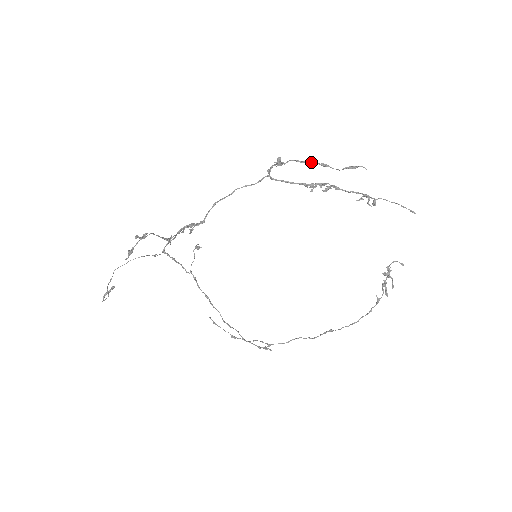
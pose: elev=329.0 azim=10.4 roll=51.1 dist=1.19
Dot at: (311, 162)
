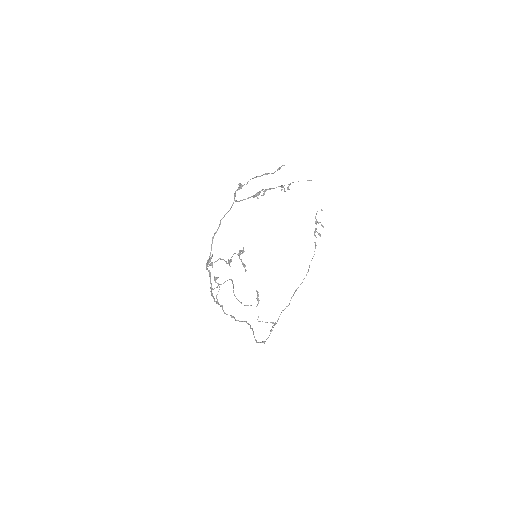
Dot at: (259, 176)
